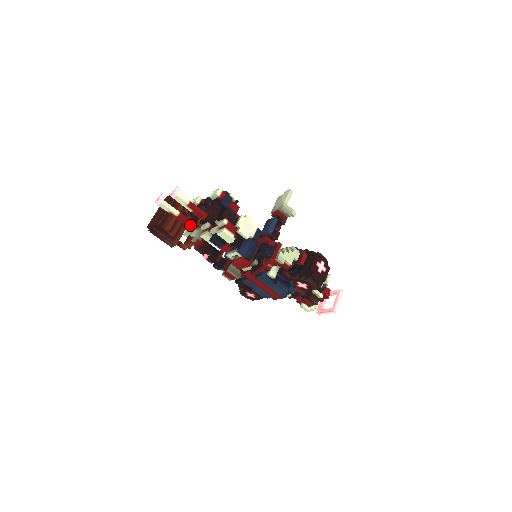
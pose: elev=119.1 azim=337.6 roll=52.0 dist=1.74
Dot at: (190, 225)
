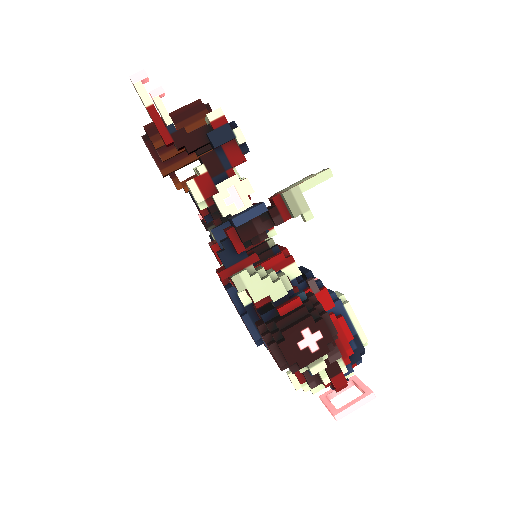
Dot at: occluded
